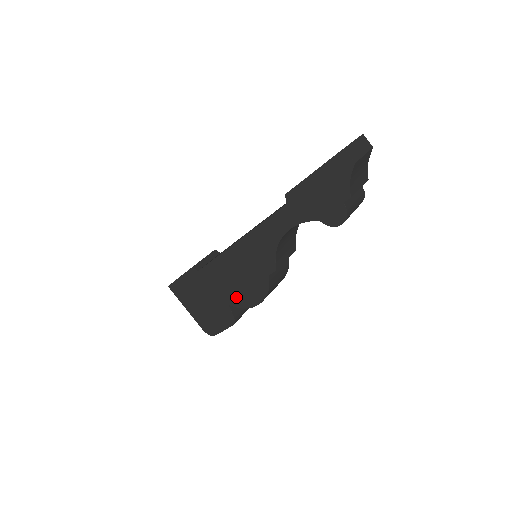
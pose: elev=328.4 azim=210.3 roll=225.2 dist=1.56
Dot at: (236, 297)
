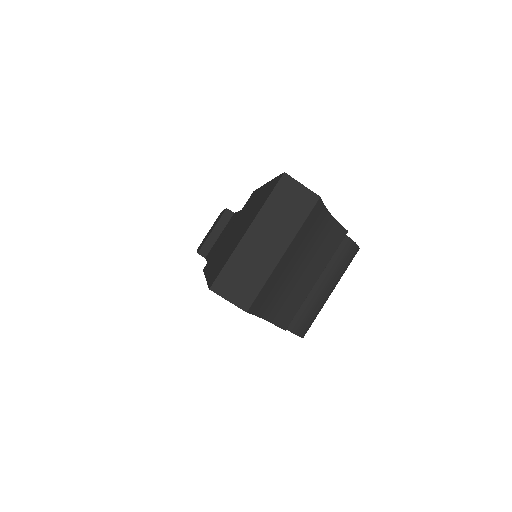
Dot at: occluded
